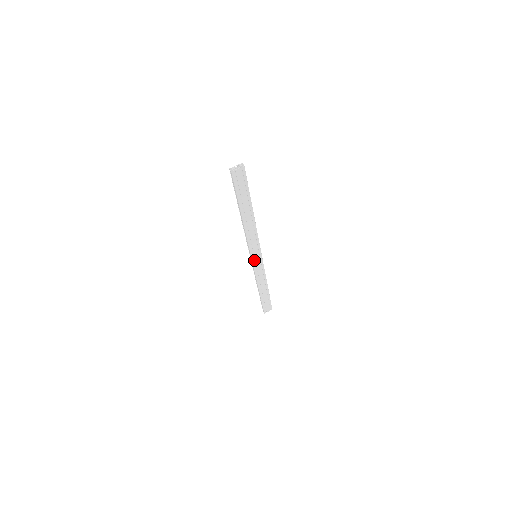
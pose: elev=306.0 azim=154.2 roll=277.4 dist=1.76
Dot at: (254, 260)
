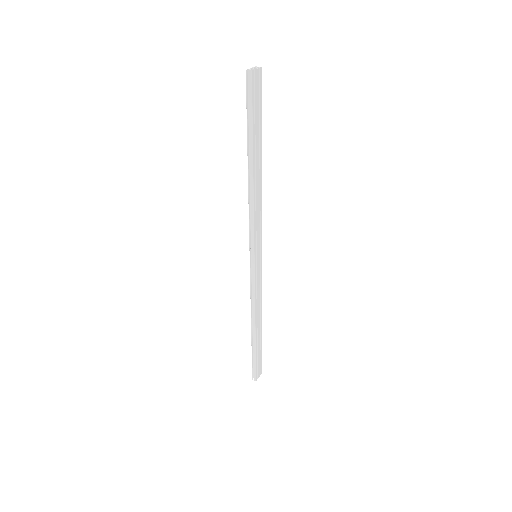
Dot at: (253, 265)
